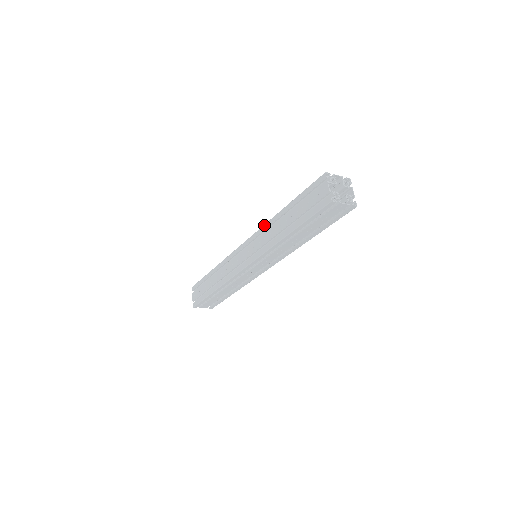
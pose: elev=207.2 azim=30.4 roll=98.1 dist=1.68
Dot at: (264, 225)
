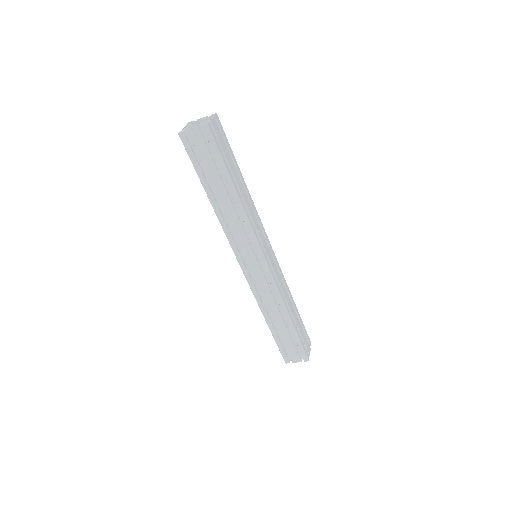
Dot at: occluded
